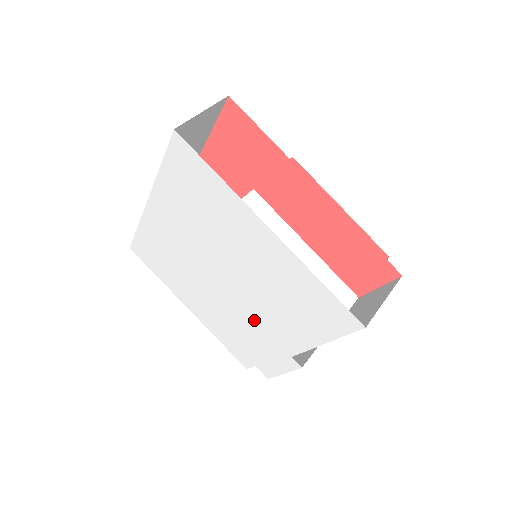
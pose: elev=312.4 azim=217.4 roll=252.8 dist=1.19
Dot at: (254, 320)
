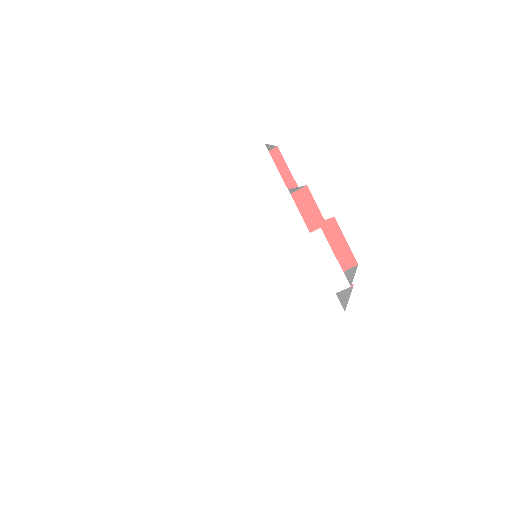
Dot at: (275, 253)
